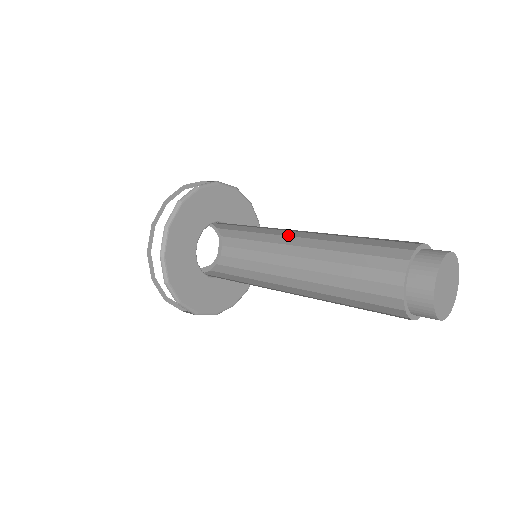
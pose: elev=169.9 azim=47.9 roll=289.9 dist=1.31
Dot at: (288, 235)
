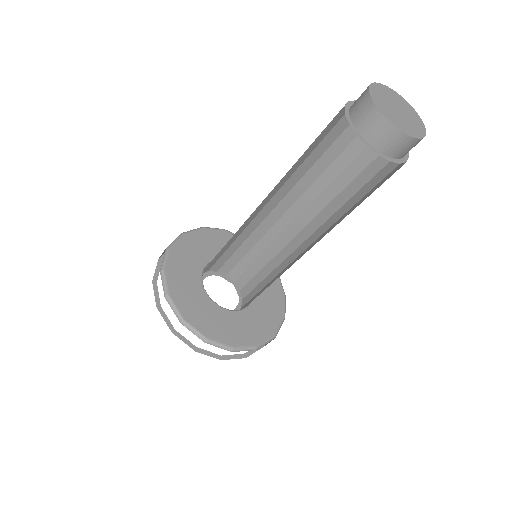
Dot at: (291, 238)
